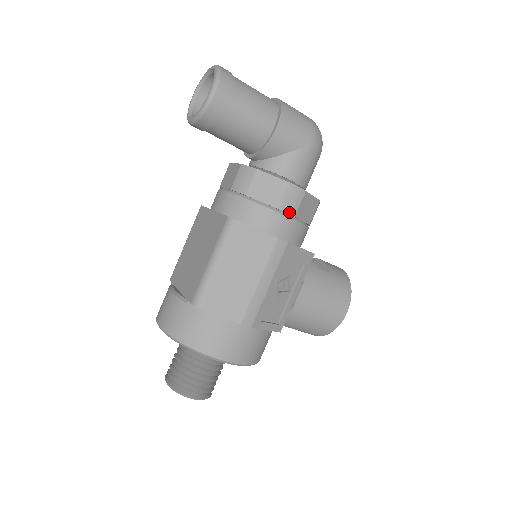
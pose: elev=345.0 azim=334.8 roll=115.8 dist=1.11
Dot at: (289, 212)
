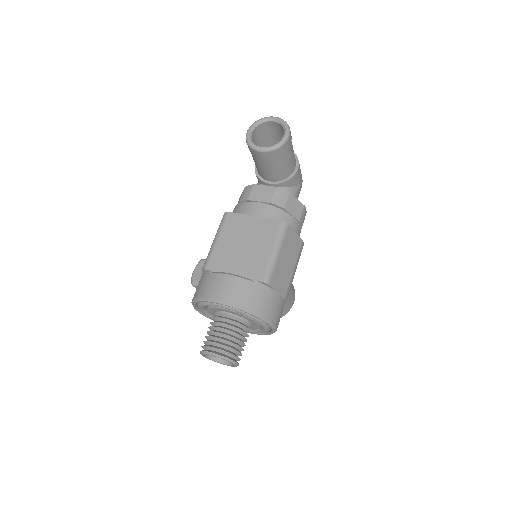
Dot at: (301, 225)
